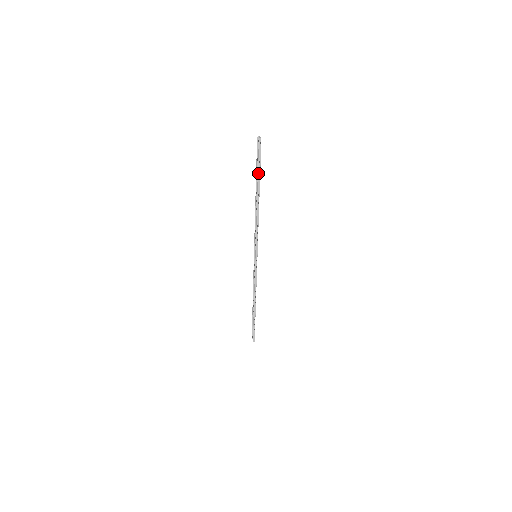
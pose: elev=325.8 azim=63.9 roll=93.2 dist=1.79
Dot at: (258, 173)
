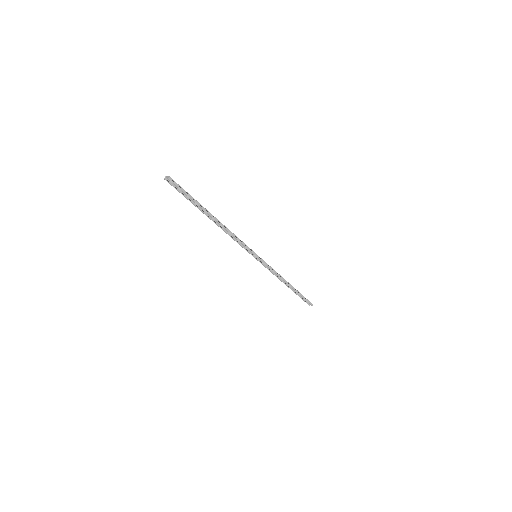
Dot at: occluded
